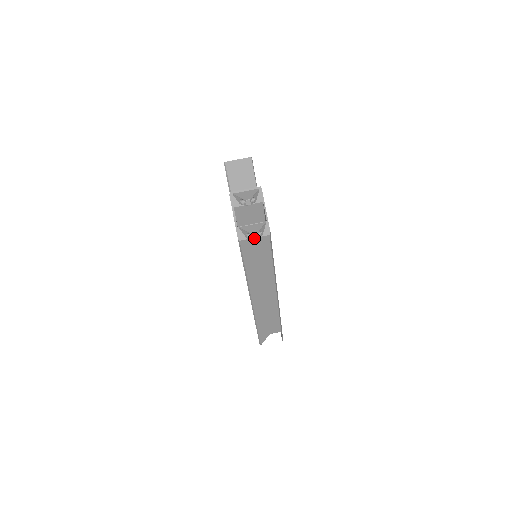
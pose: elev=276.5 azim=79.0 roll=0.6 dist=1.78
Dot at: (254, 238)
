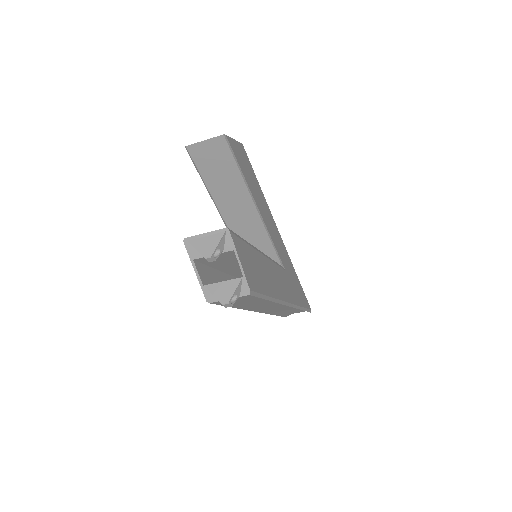
Dot at: (226, 306)
